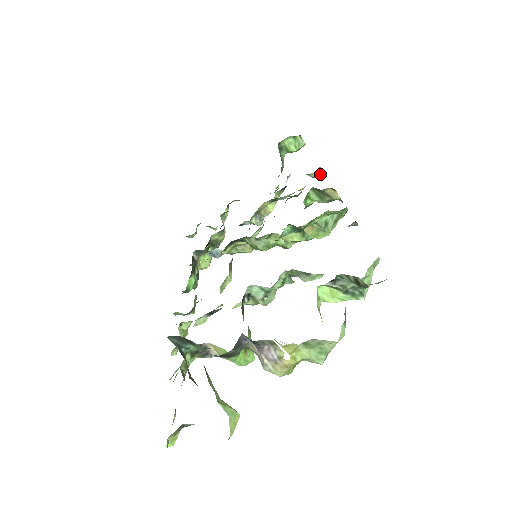
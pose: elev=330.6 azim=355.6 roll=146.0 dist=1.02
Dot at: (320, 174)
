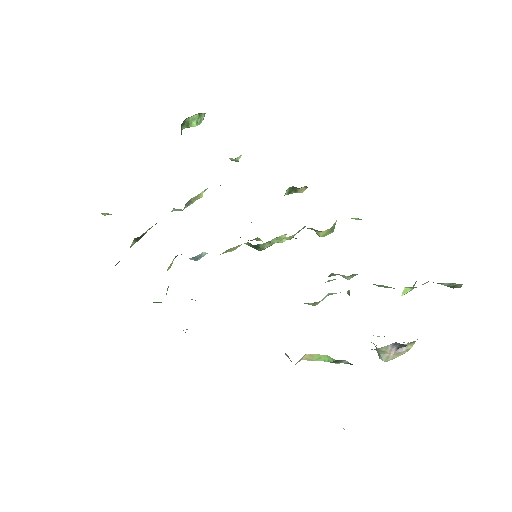
Dot at: occluded
